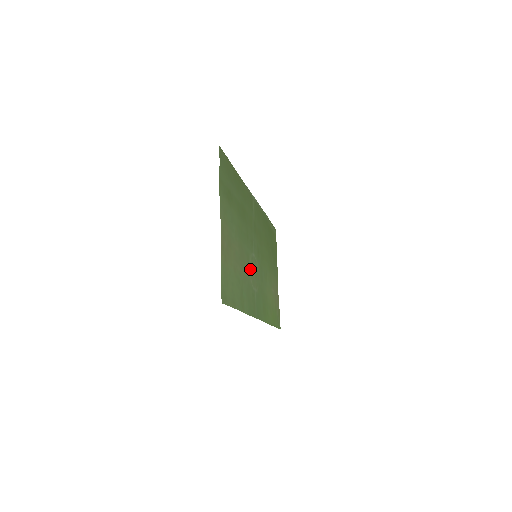
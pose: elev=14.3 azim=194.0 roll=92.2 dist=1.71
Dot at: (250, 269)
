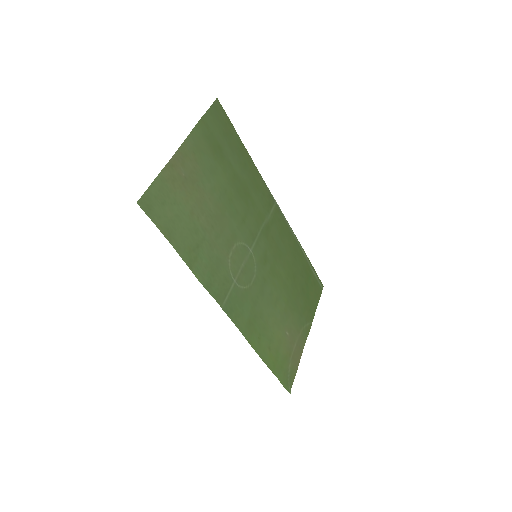
Dot at: (234, 252)
